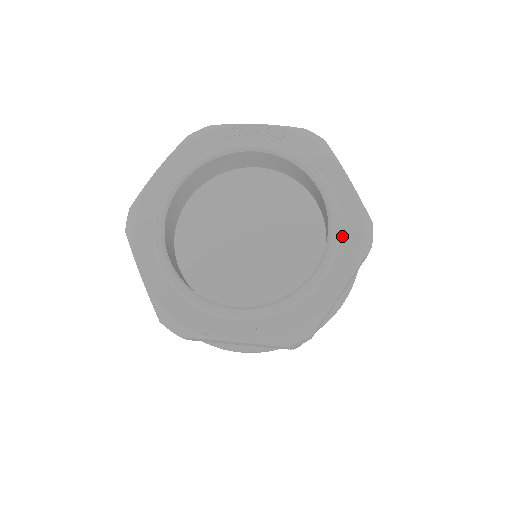
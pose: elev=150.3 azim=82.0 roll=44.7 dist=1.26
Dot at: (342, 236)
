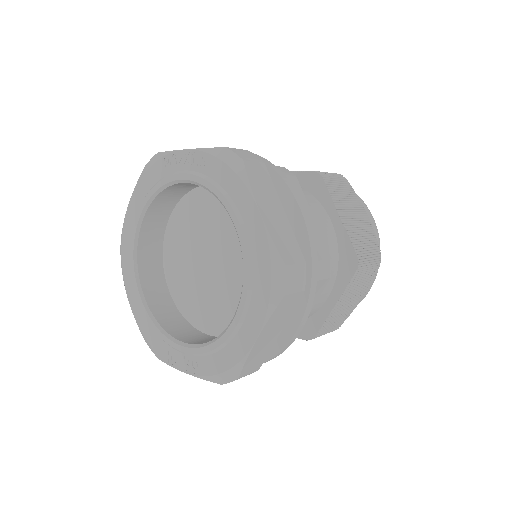
Dot at: (254, 282)
